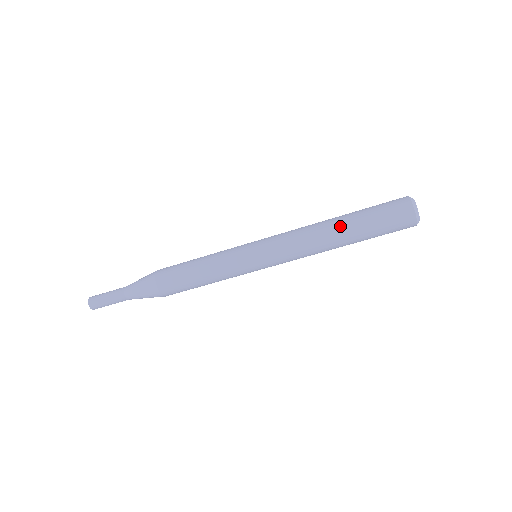
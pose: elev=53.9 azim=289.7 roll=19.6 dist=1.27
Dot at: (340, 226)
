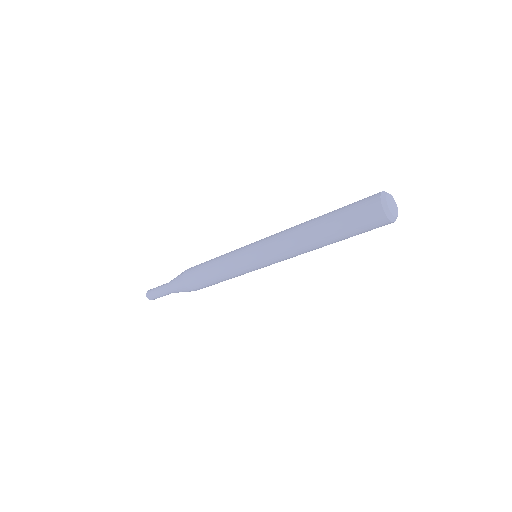
Dot at: (315, 222)
